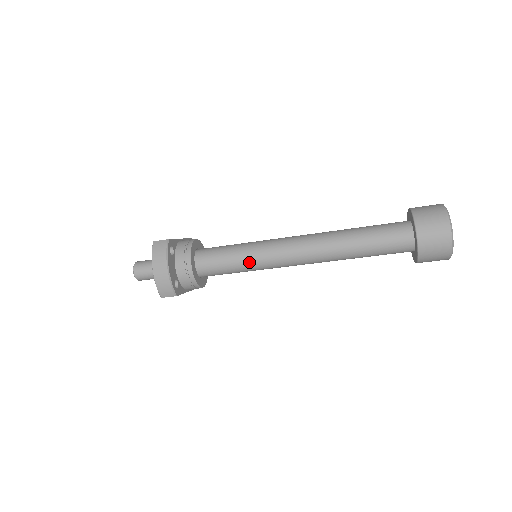
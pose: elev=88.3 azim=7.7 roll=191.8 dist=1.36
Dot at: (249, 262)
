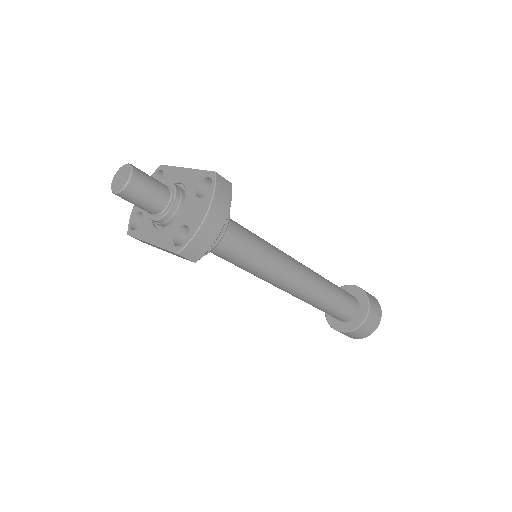
Dot at: (261, 263)
